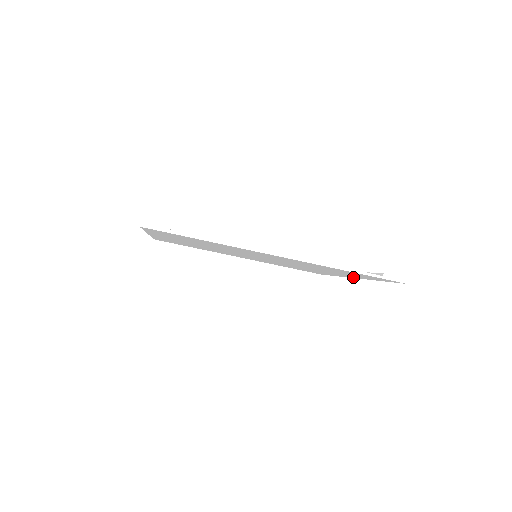
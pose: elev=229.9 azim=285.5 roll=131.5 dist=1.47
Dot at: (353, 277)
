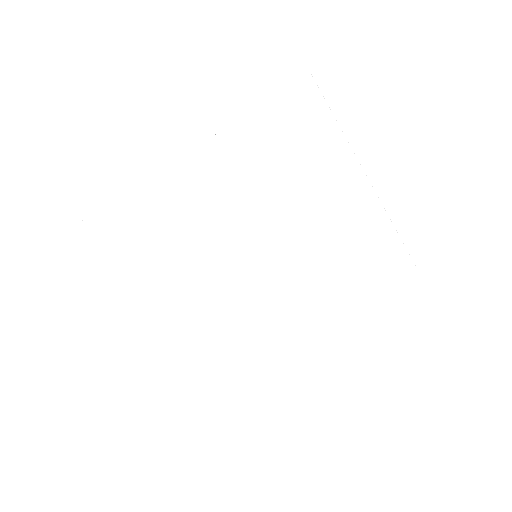
Dot at: (362, 187)
